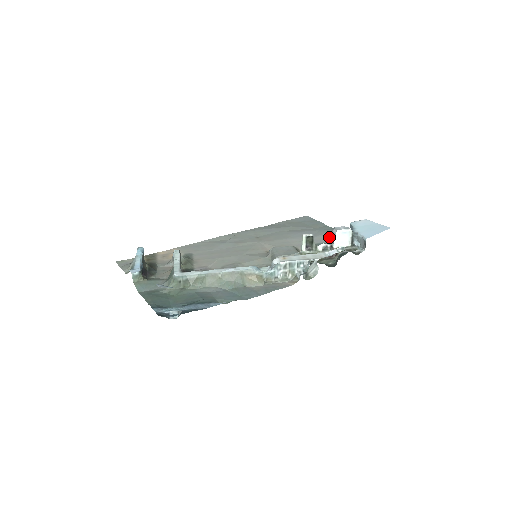
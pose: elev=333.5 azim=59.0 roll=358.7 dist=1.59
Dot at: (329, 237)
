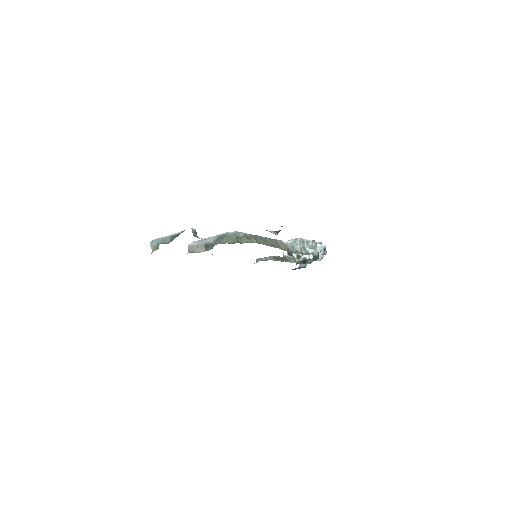
Dot at: occluded
